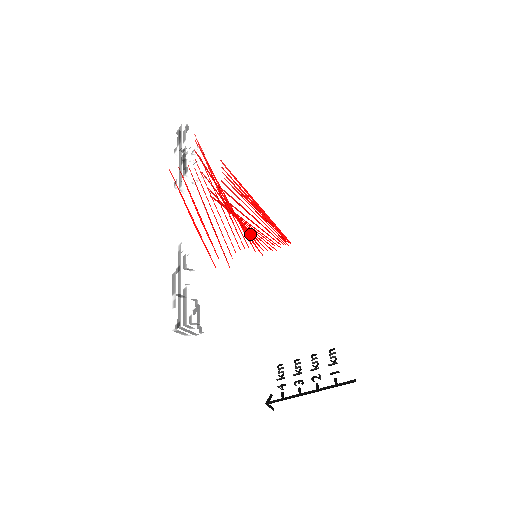
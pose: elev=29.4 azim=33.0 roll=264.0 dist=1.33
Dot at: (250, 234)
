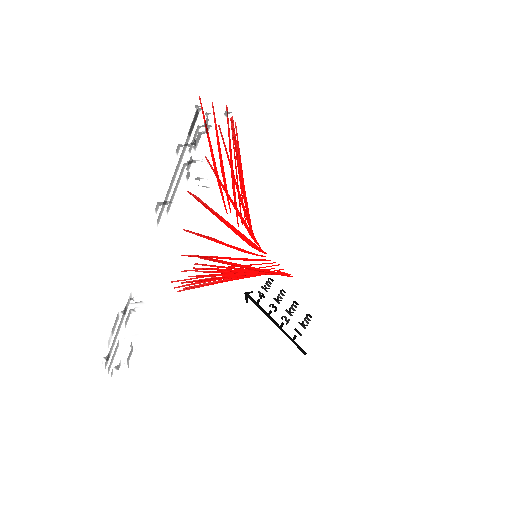
Dot at: (250, 252)
